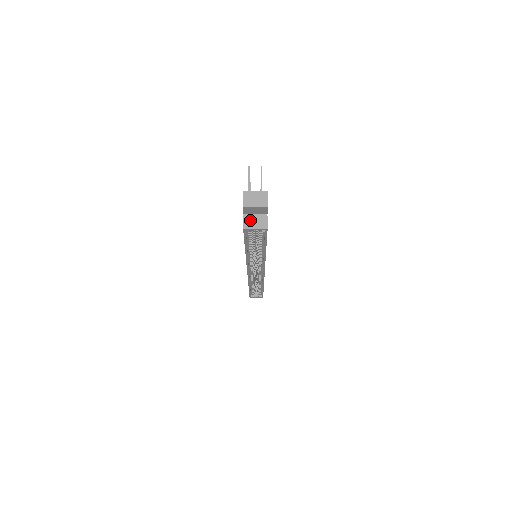
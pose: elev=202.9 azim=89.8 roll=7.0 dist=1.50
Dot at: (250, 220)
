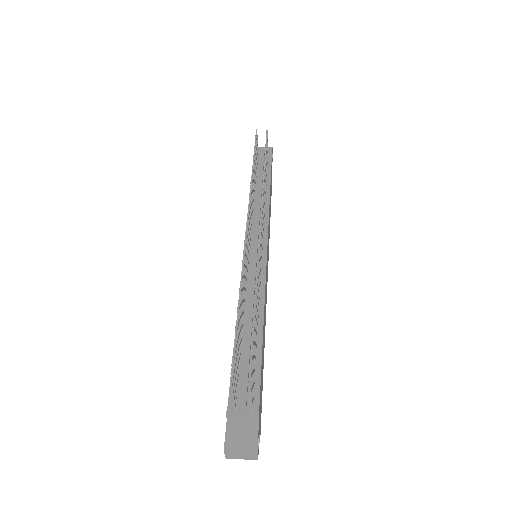
Dot at: occluded
